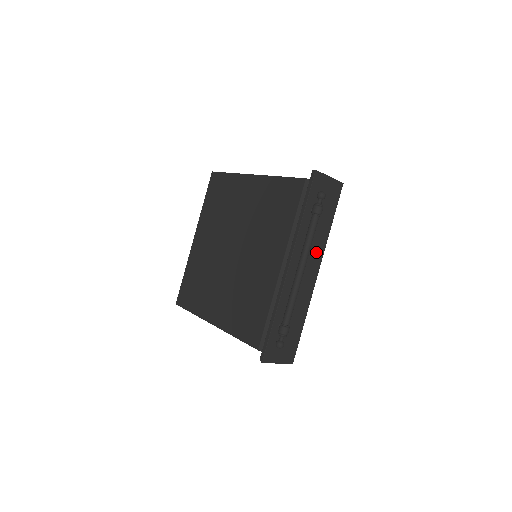
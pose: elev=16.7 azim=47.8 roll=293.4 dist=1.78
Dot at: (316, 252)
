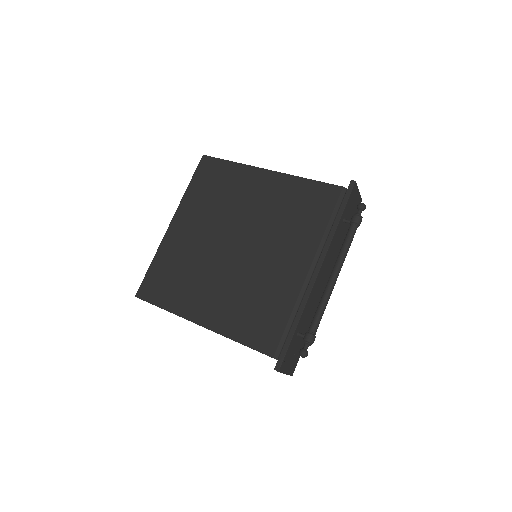
Dot at: (334, 262)
